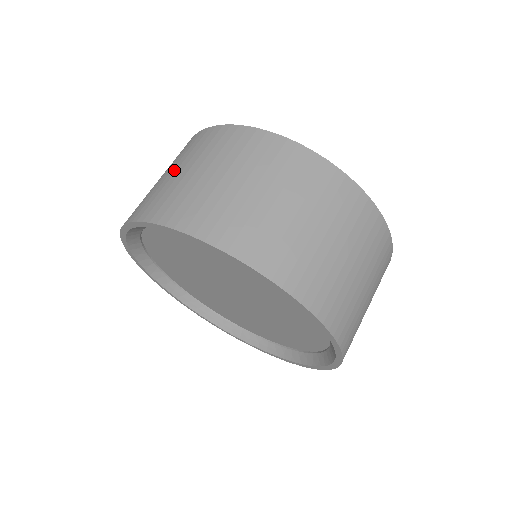
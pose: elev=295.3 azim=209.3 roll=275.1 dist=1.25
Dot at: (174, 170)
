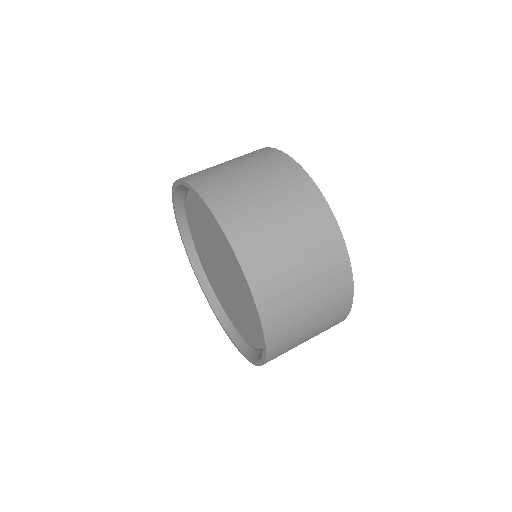
Dot at: (243, 170)
